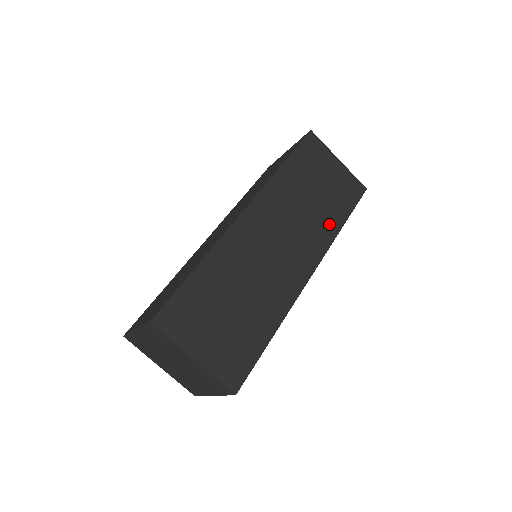
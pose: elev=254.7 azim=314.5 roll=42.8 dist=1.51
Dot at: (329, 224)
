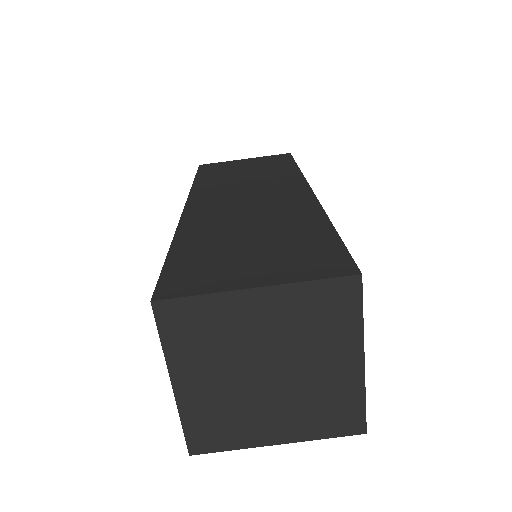
Dot at: (283, 173)
